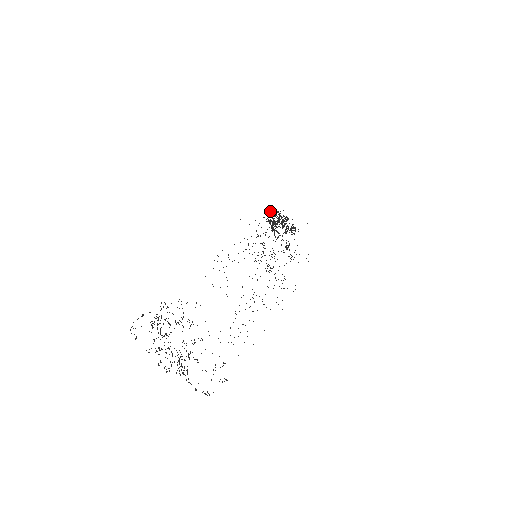
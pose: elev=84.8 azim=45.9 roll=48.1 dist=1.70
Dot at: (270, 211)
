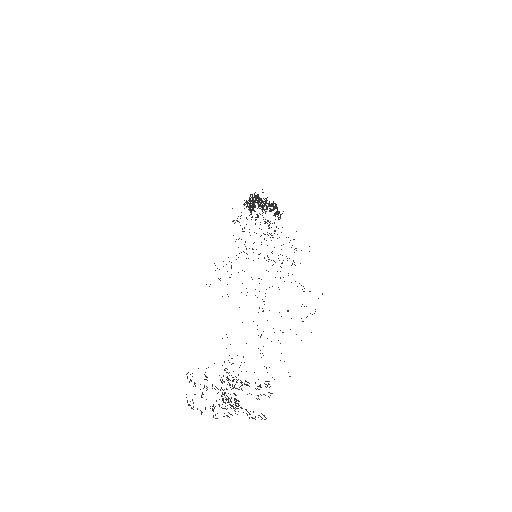
Dot at: (255, 200)
